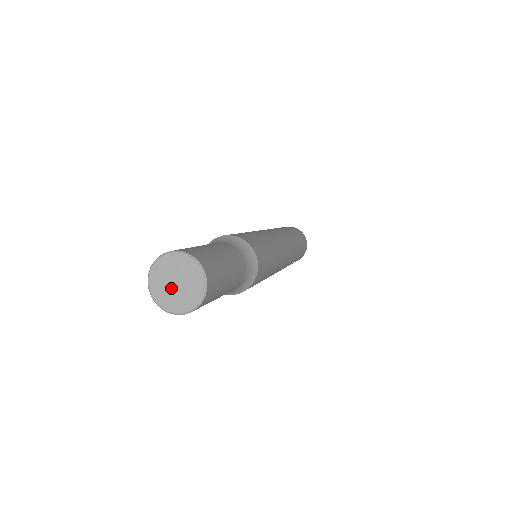
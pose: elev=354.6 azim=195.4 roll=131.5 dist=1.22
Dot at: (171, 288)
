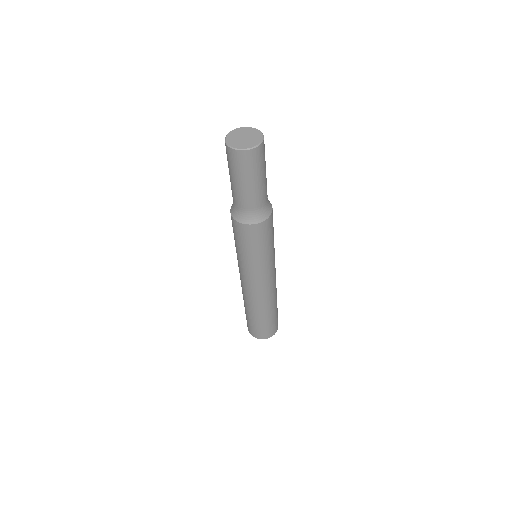
Dot at: (241, 139)
